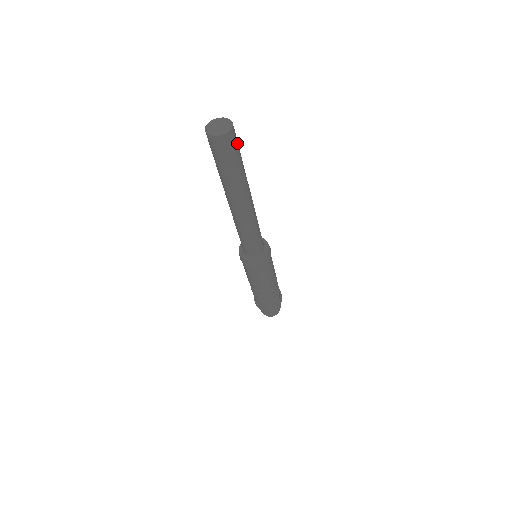
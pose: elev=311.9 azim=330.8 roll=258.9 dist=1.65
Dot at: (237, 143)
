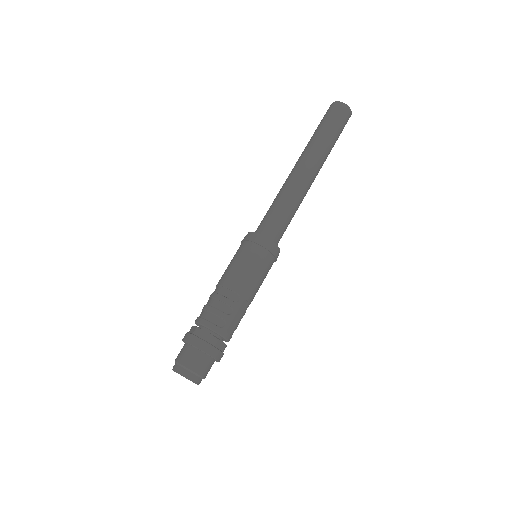
Dot at: (342, 130)
